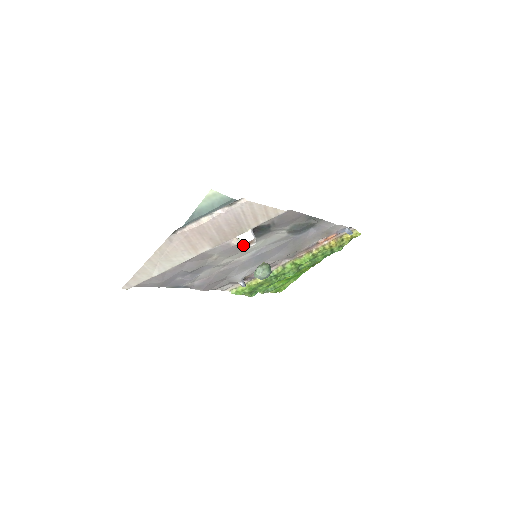
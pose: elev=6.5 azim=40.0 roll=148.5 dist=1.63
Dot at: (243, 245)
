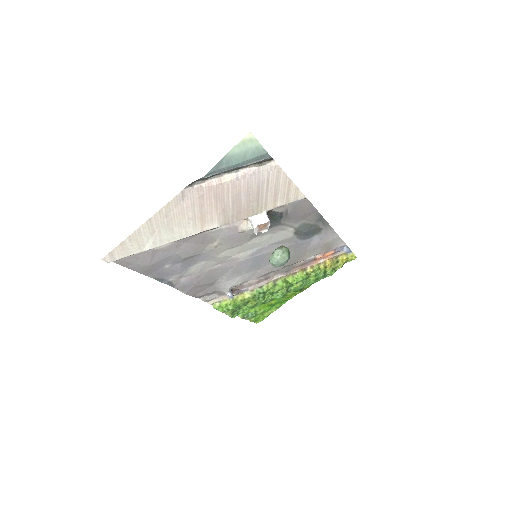
Dot at: (255, 228)
